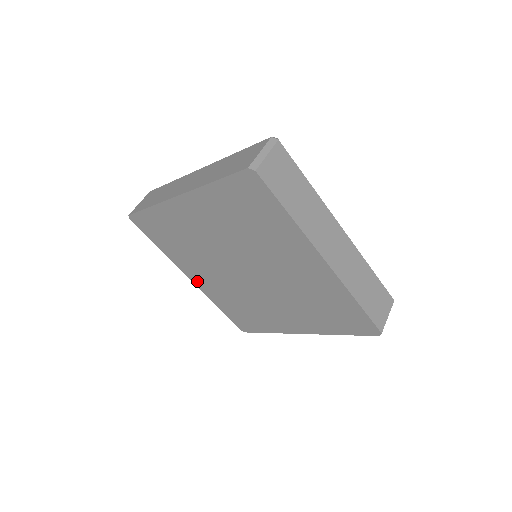
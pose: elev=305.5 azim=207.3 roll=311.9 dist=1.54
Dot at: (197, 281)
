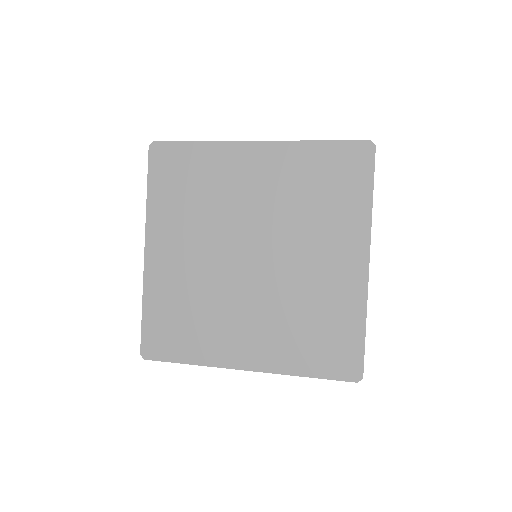
Dot at: (251, 360)
